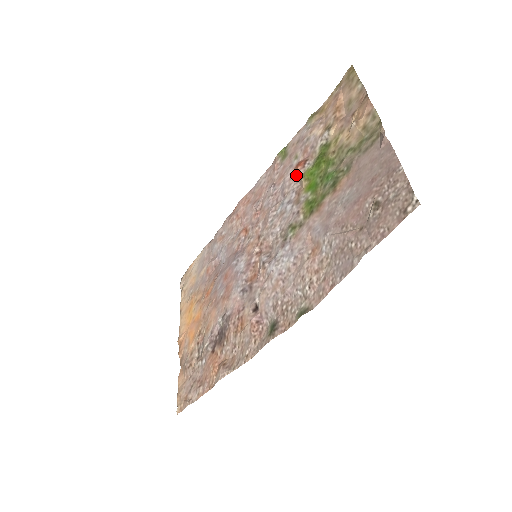
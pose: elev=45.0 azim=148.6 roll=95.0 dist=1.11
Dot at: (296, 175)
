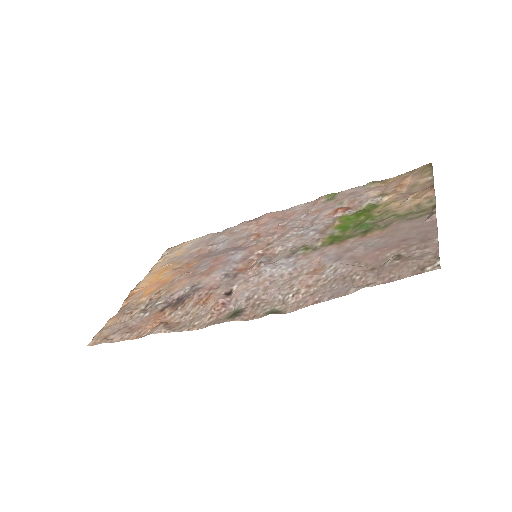
Dot at: (333, 215)
